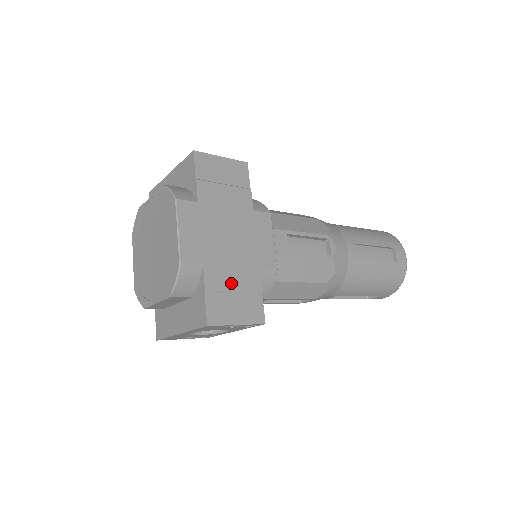
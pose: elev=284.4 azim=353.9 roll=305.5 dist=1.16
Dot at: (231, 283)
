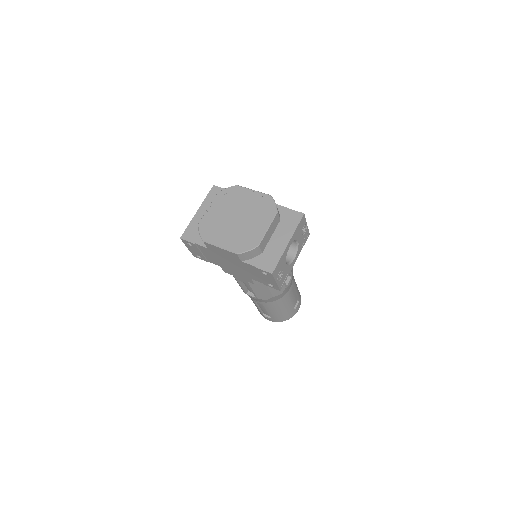
Dot at: occluded
